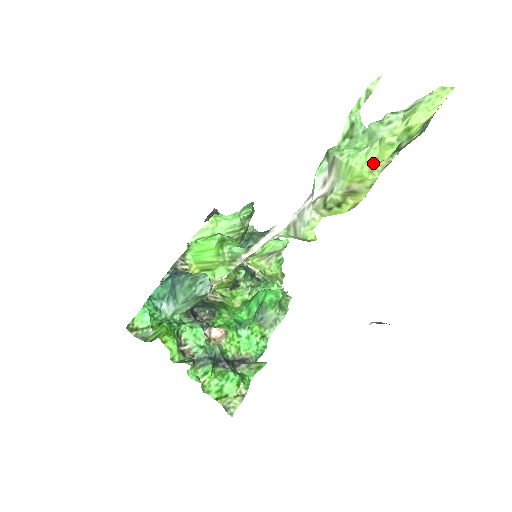
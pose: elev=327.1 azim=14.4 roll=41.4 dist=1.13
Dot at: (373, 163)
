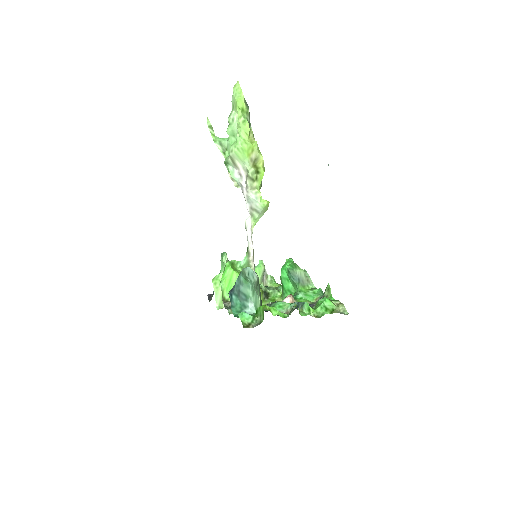
Dot at: (247, 137)
